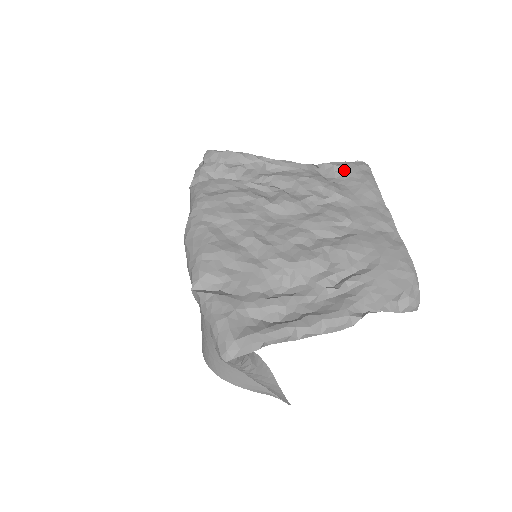
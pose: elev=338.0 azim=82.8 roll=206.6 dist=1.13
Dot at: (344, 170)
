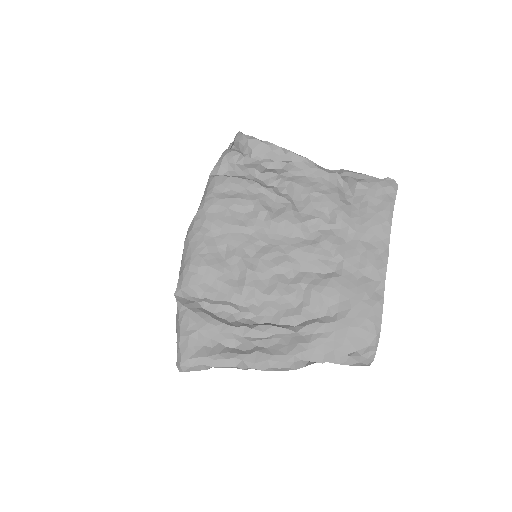
Dot at: (365, 190)
